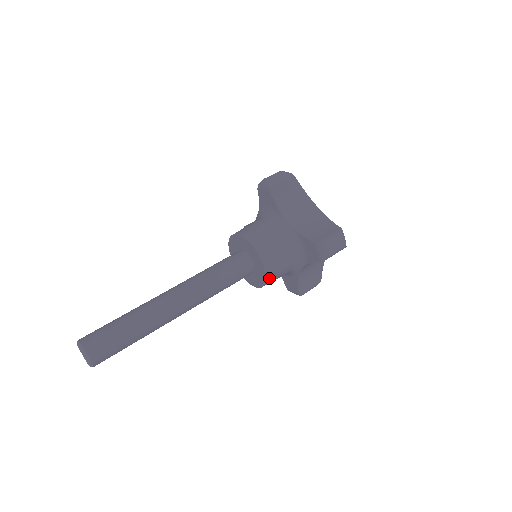
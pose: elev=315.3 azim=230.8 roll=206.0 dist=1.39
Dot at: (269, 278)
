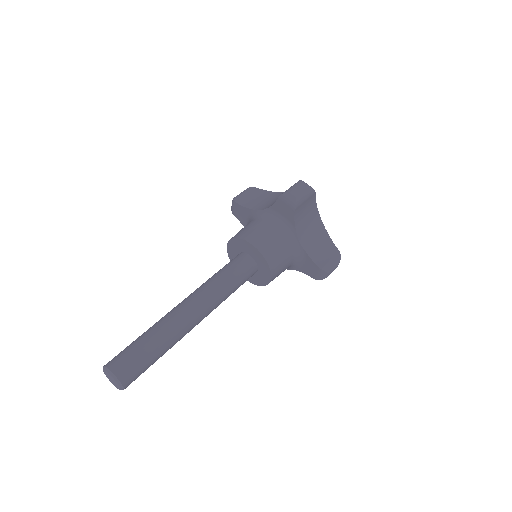
Dot at: (267, 255)
